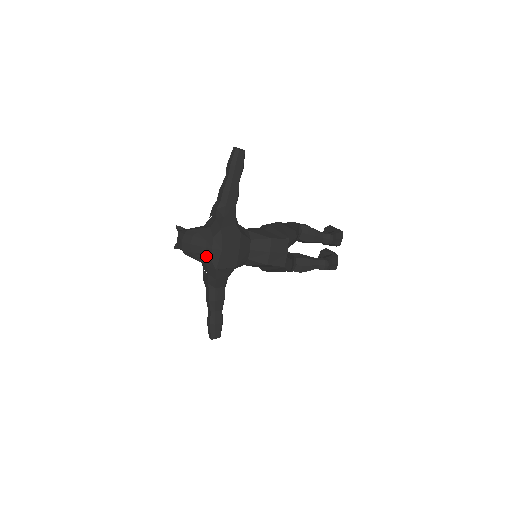
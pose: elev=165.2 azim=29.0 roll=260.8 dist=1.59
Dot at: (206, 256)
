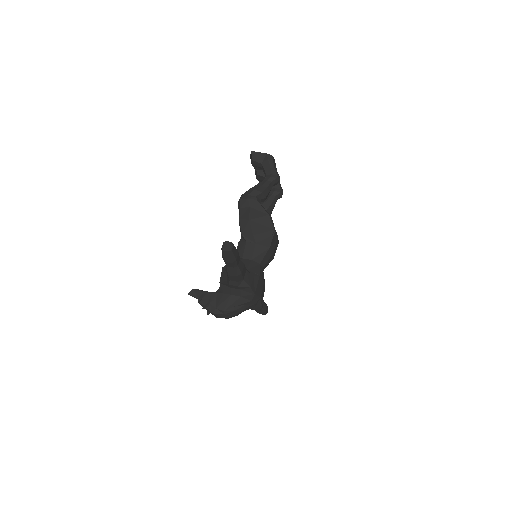
Dot at: (250, 308)
